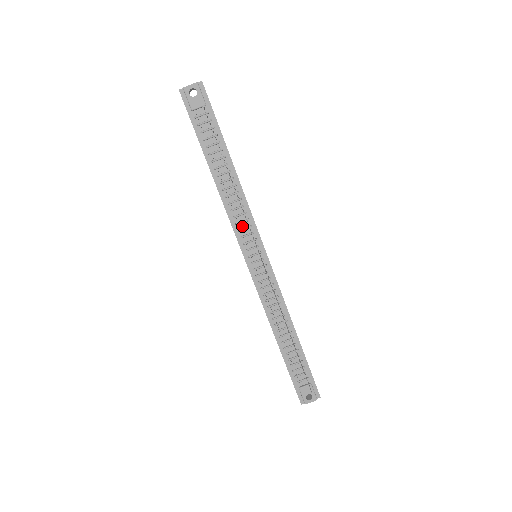
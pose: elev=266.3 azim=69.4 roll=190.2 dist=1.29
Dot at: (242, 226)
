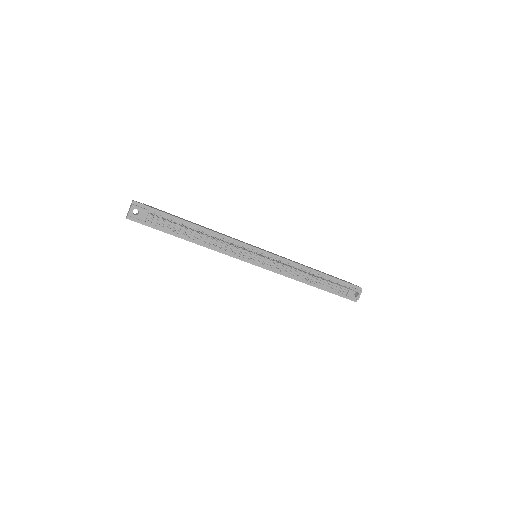
Dot at: (234, 250)
